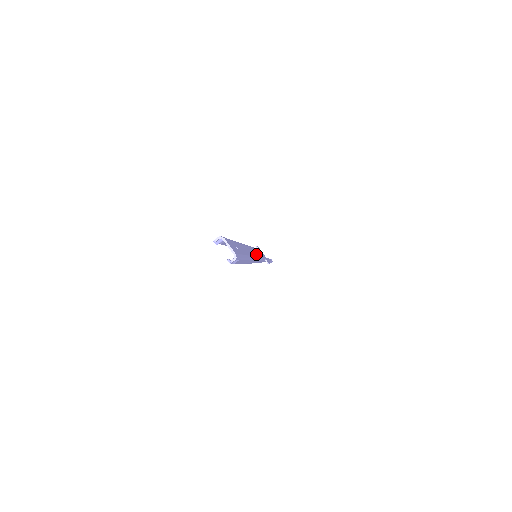
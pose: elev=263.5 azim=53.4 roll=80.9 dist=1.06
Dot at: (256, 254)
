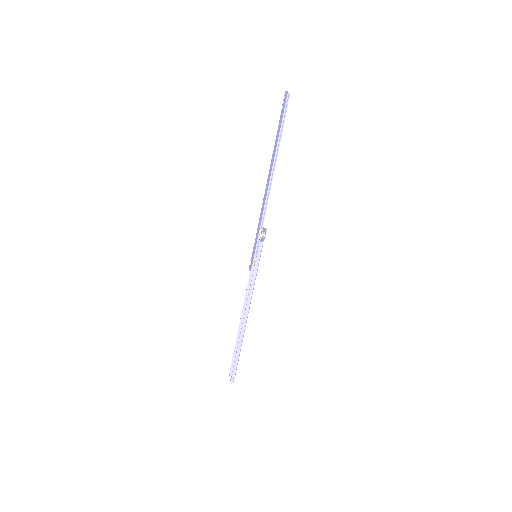
Dot at: occluded
